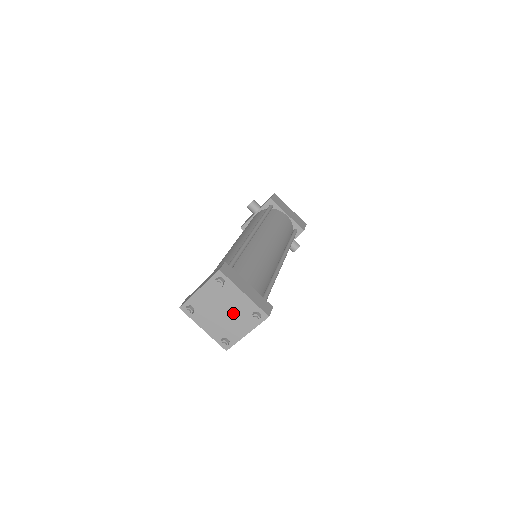
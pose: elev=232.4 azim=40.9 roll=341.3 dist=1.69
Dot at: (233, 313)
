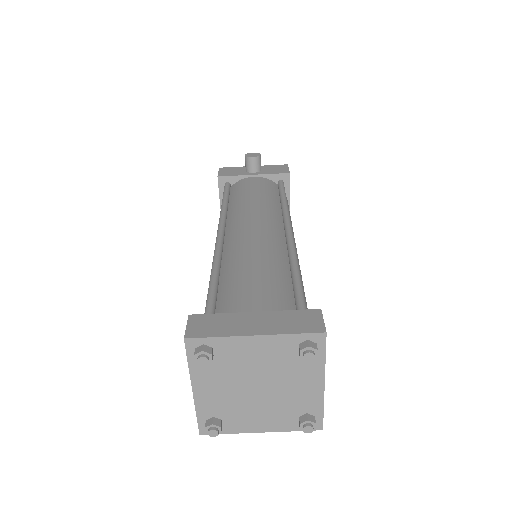
Dot at: (274, 397)
